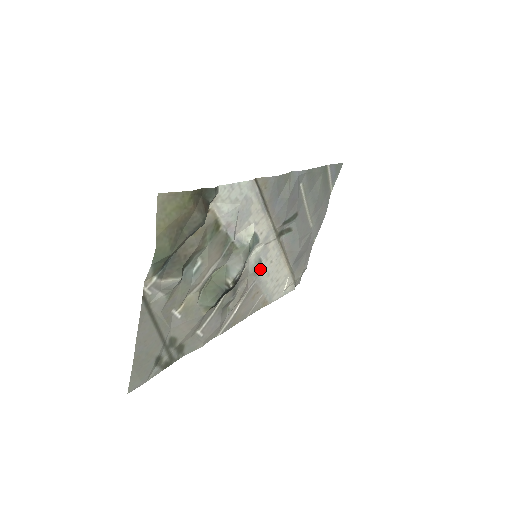
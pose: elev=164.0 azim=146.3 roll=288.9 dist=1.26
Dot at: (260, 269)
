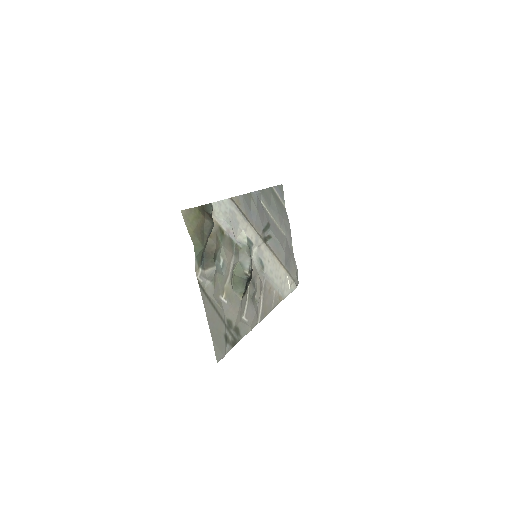
Dot at: (263, 267)
